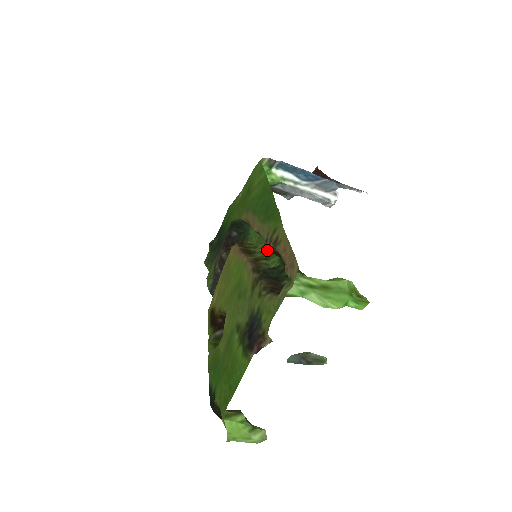
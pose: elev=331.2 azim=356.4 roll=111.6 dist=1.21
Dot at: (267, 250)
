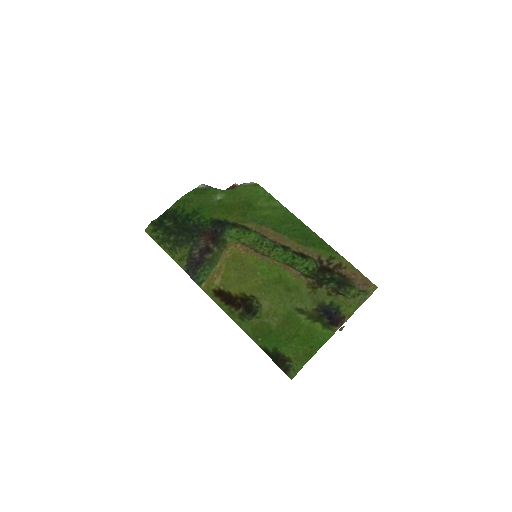
Dot at: (281, 257)
